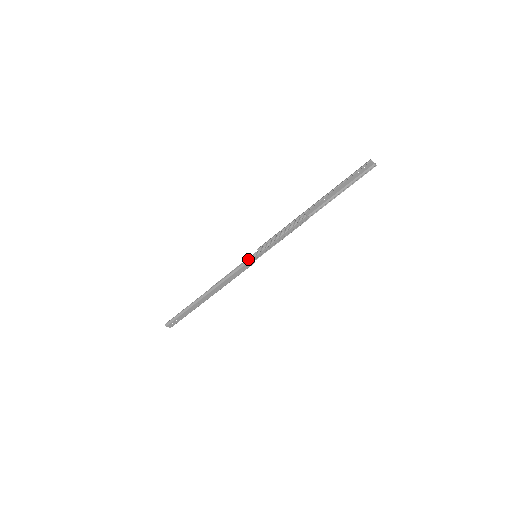
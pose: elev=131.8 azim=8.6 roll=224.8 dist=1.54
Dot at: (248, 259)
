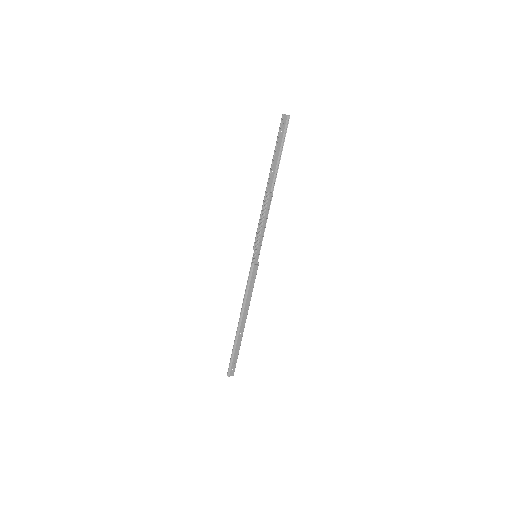
Dot at: (252, 263)
